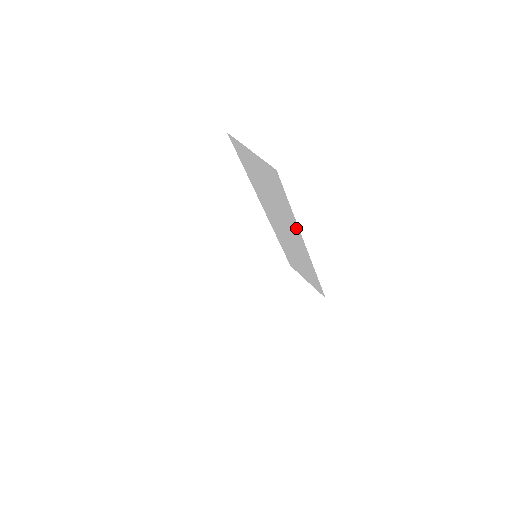
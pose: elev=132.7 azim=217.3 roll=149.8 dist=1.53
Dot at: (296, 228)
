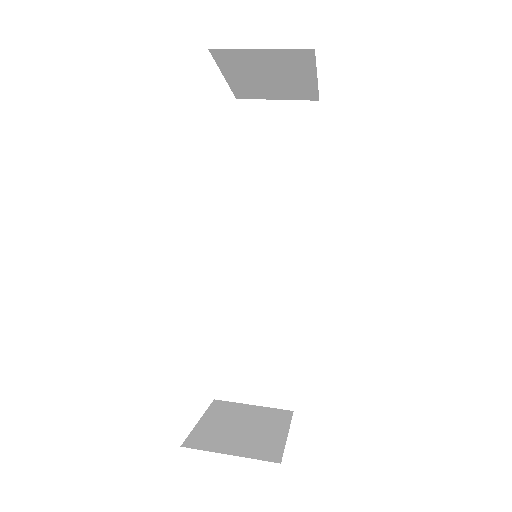
Dot at: (303, 215)
